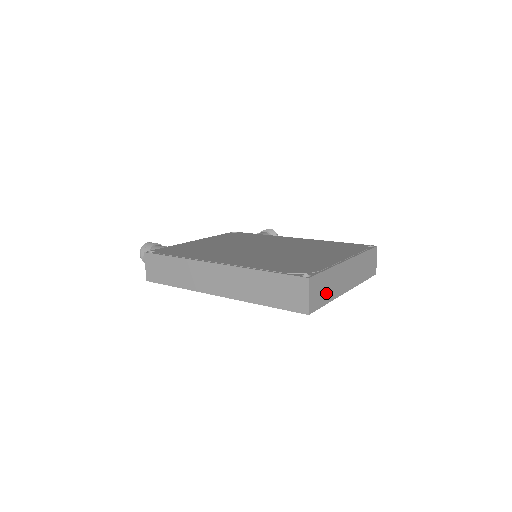
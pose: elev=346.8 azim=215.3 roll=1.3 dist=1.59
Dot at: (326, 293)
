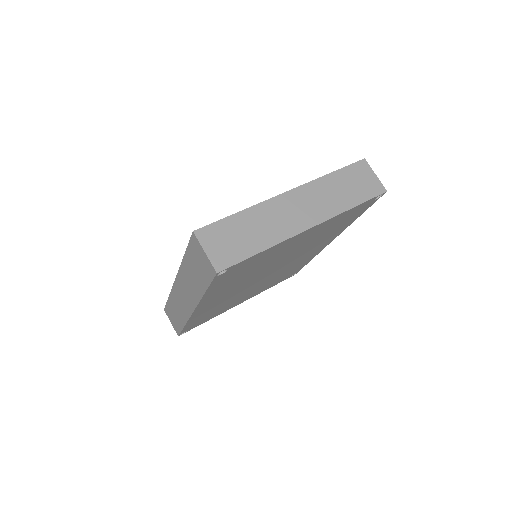
Dot at: (251, 240)
